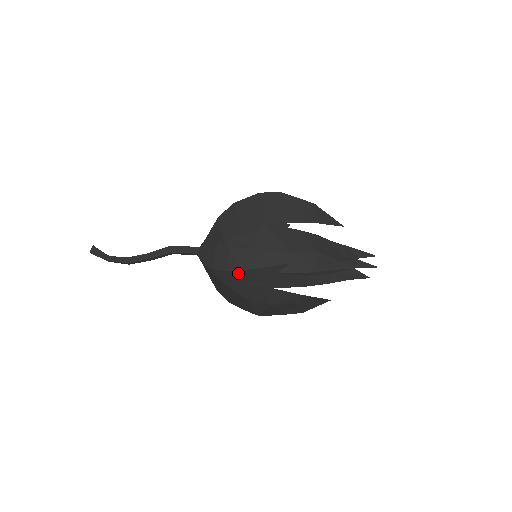
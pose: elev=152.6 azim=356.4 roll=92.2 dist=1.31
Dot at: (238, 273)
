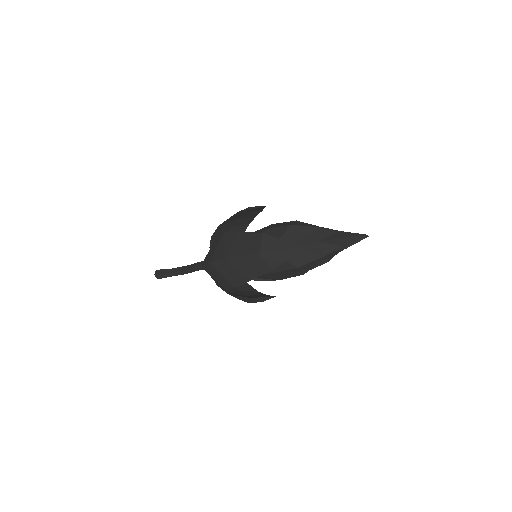
Dot at: occluded
